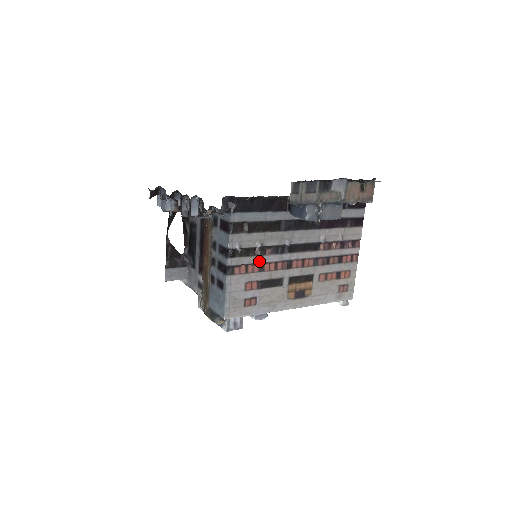
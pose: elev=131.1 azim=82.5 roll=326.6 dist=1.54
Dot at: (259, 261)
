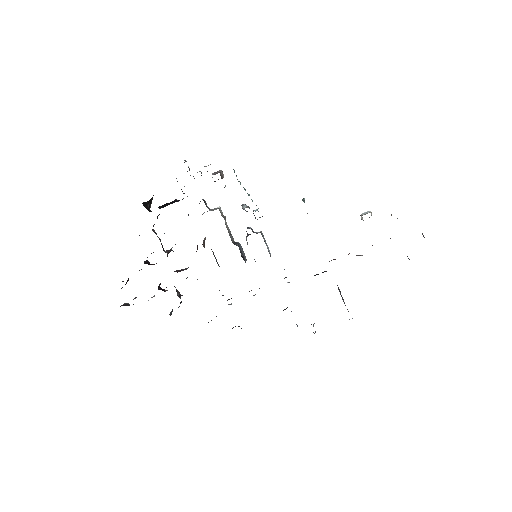
Dot at: occluded
